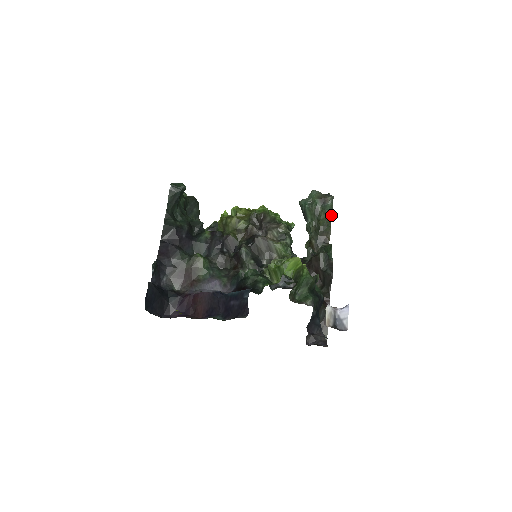
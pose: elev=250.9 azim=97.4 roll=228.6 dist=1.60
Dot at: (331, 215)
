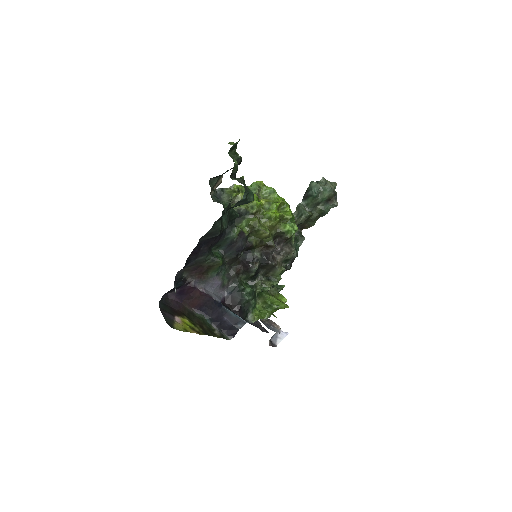
Dot at: occluded
